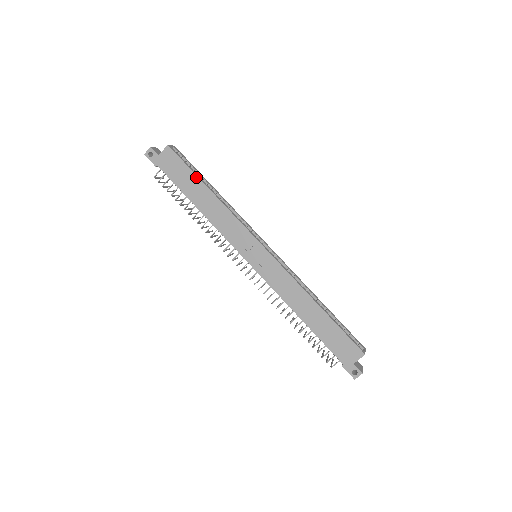
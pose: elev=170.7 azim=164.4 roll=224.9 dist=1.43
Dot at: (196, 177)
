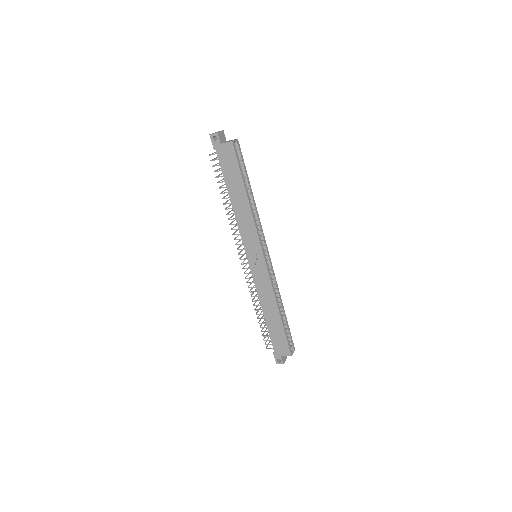
Dot at: (242, 180)
